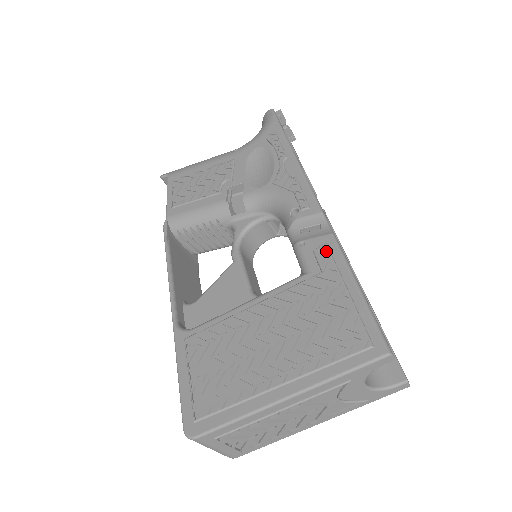
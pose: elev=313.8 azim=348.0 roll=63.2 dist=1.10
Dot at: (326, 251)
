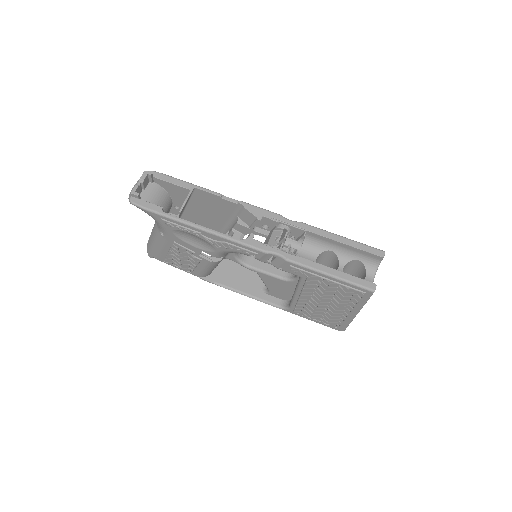
Dot at: (296, 270)
